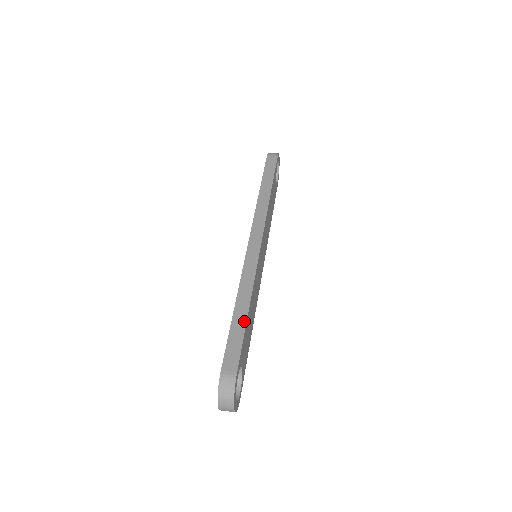
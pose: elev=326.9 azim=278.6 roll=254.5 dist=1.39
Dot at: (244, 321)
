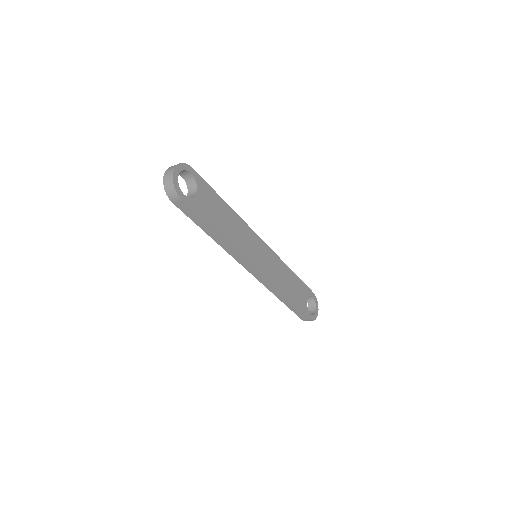
Dot at: (218, 196)
